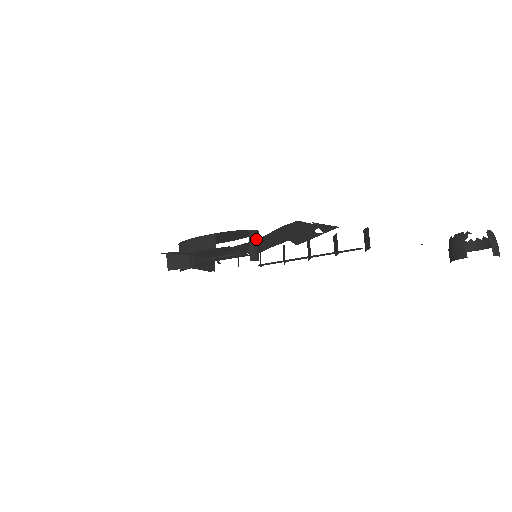
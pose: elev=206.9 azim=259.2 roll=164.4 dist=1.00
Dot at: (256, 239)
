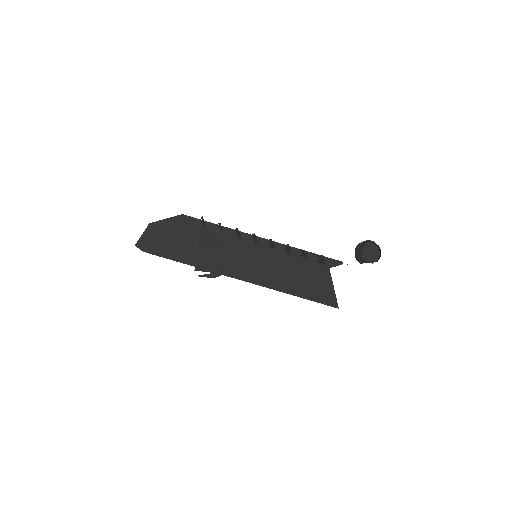
Dot at: occluded
